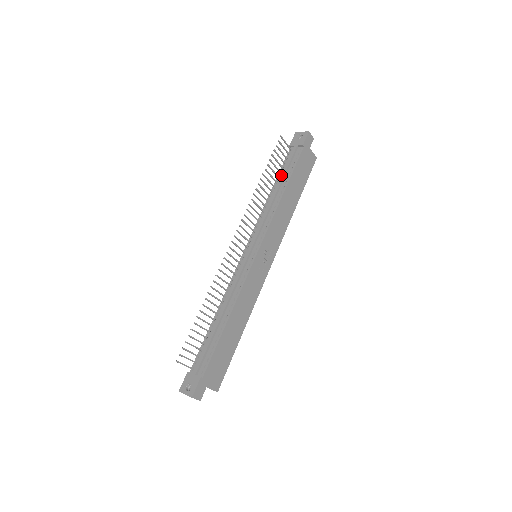
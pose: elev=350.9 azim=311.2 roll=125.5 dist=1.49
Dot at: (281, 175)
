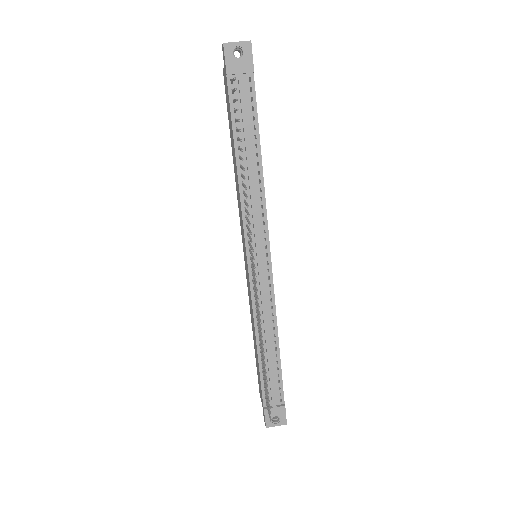
Dot at: (244, 136)
